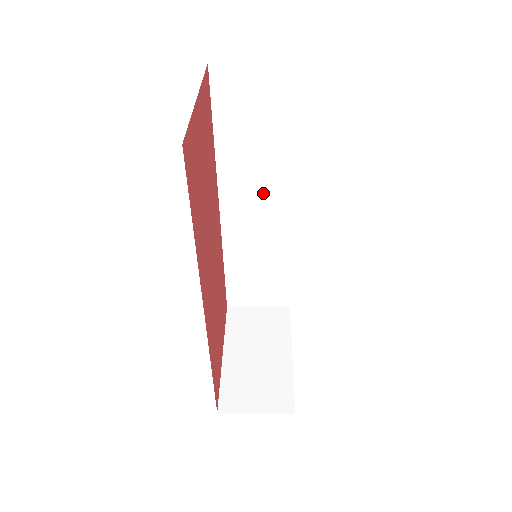
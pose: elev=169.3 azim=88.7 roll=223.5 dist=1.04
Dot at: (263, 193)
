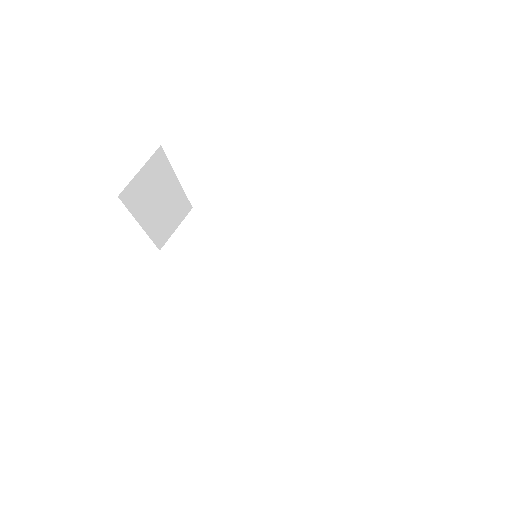
Dot at: occluded
